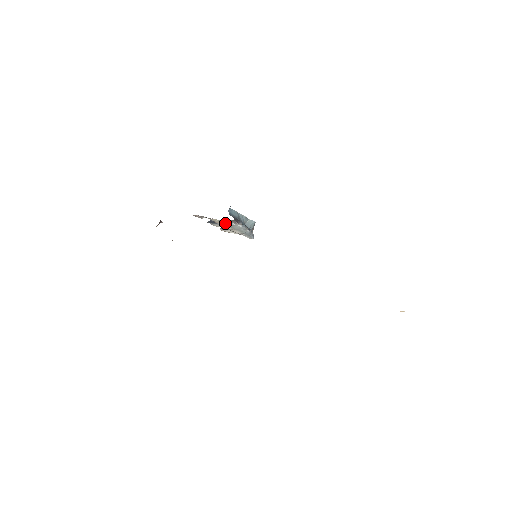
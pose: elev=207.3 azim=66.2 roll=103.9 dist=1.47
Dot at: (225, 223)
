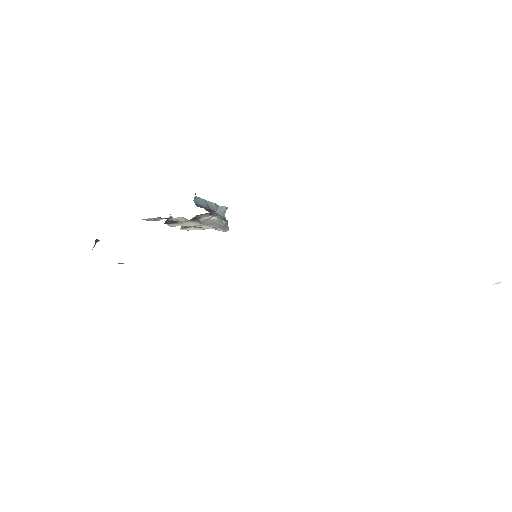
Dot at: (194, 219)
